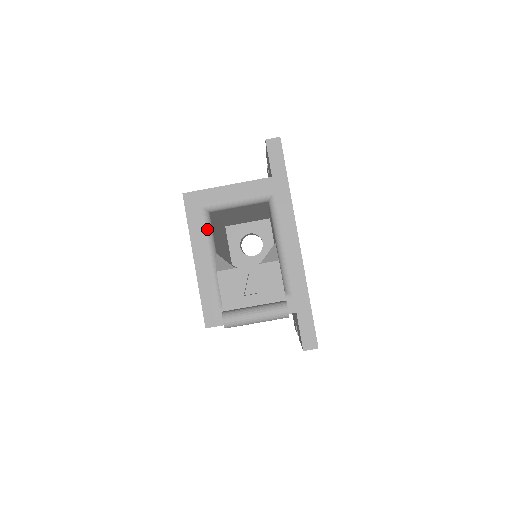
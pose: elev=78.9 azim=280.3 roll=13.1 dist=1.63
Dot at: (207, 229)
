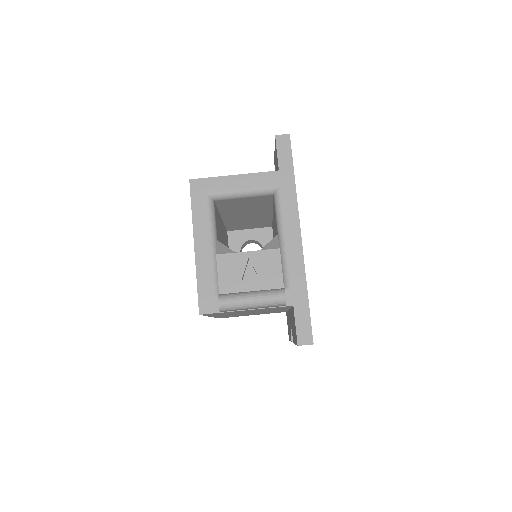
Dot at: (210, 216)
